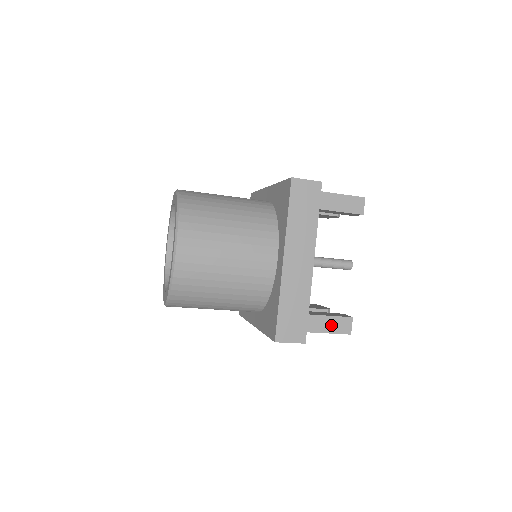
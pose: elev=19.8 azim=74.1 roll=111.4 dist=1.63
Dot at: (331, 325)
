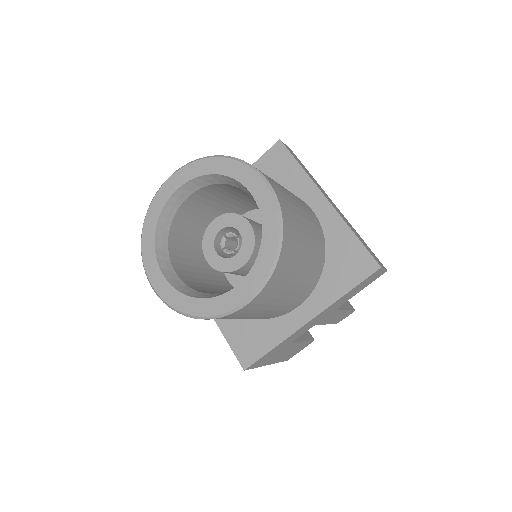
Dot at: (344, 303)
